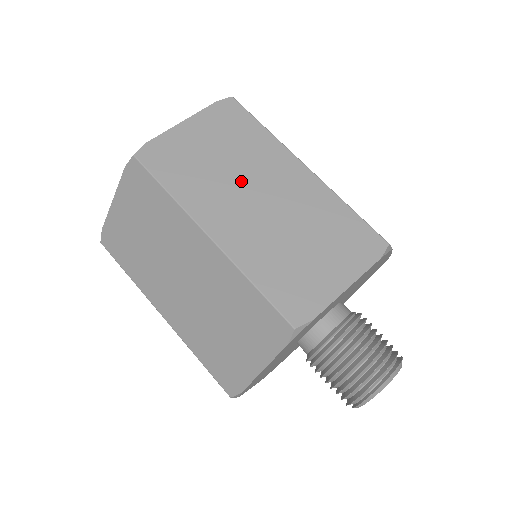
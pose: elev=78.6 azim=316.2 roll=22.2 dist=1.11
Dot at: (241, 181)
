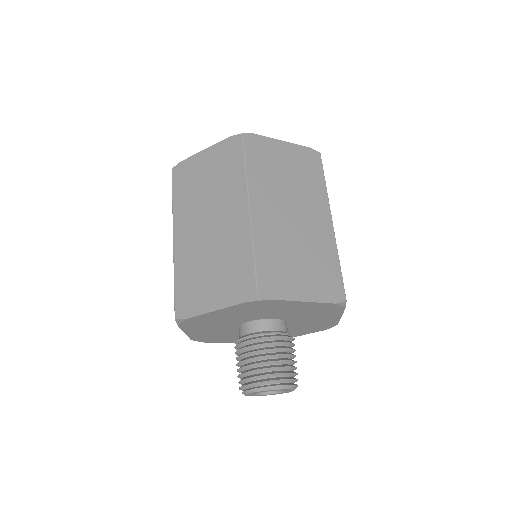
Dot at: (290, 197)
